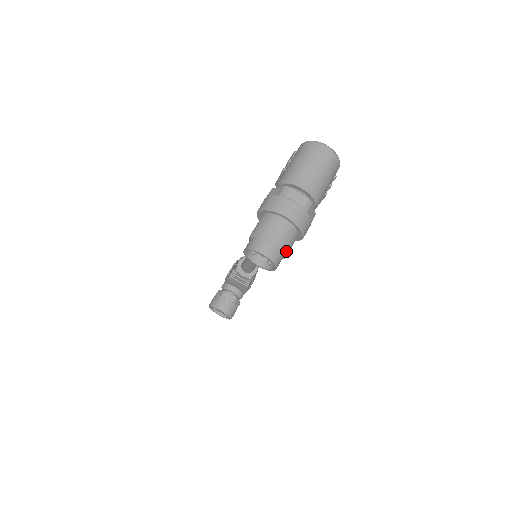
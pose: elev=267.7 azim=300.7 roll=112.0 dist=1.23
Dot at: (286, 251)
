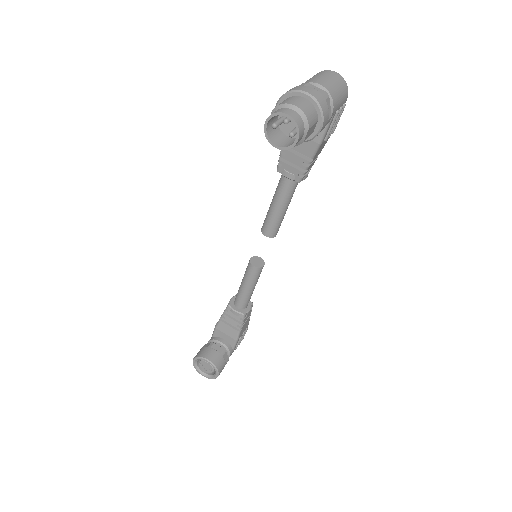
Dot at: (308, 122)
